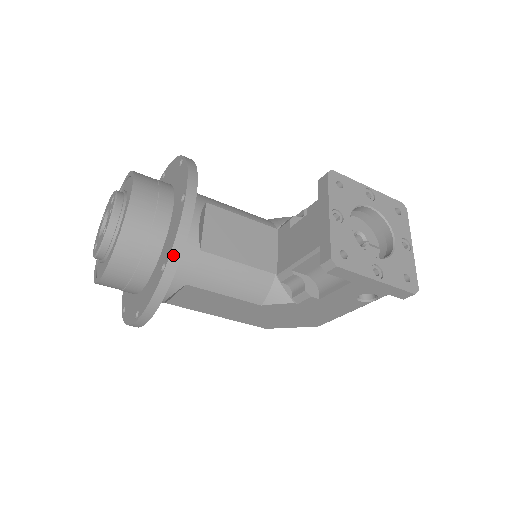
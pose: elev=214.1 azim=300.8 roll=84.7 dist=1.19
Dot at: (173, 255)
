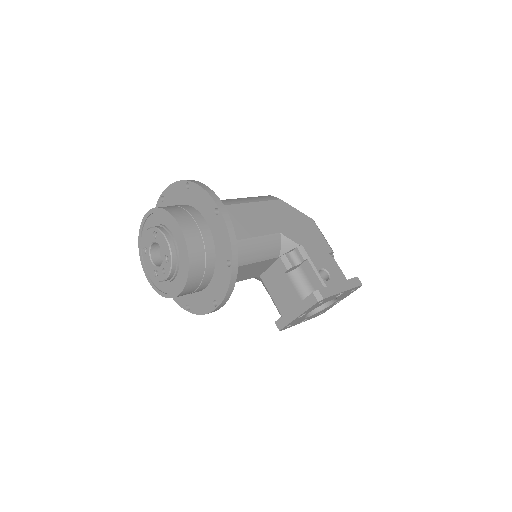
Dot at: (196, 313)
